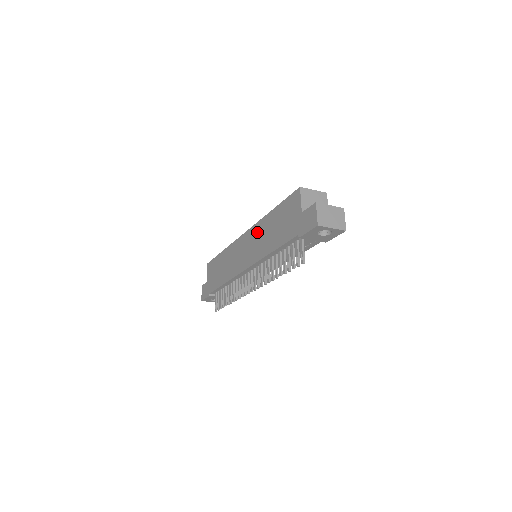
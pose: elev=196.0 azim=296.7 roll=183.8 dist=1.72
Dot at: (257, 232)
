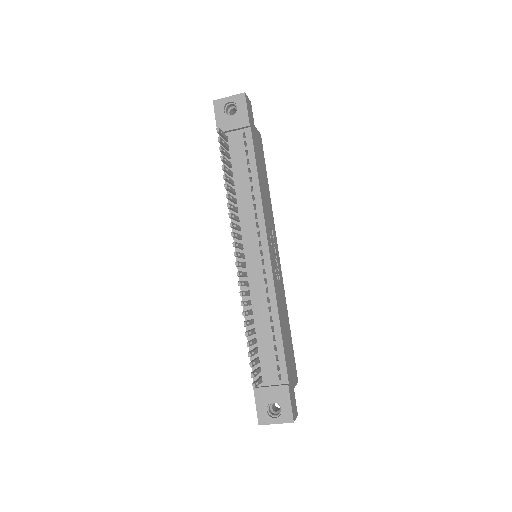
Dot at: occluded
